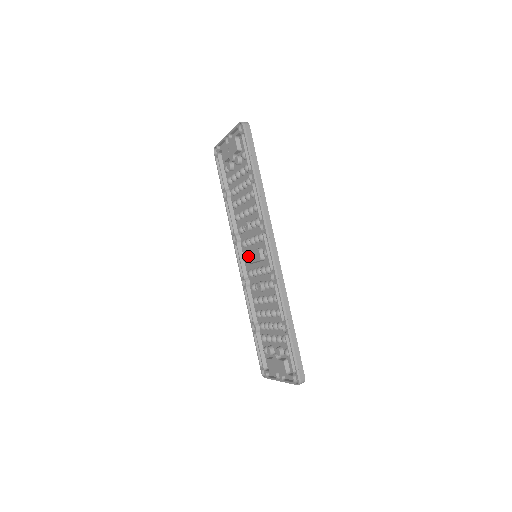
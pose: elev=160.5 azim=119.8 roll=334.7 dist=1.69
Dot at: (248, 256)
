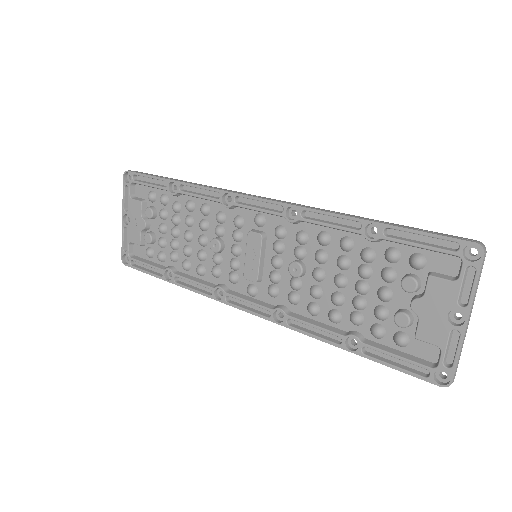
Dot at: (248, 270)
